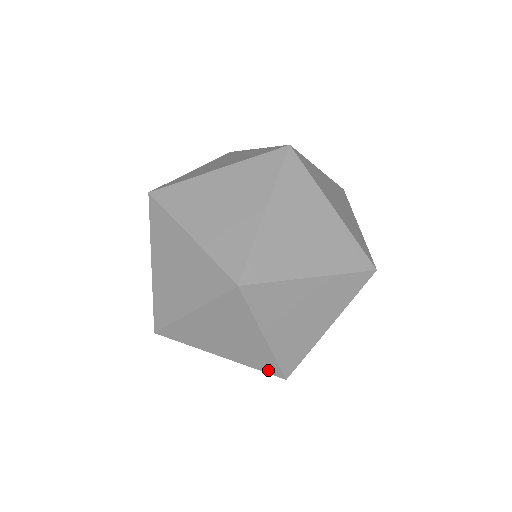
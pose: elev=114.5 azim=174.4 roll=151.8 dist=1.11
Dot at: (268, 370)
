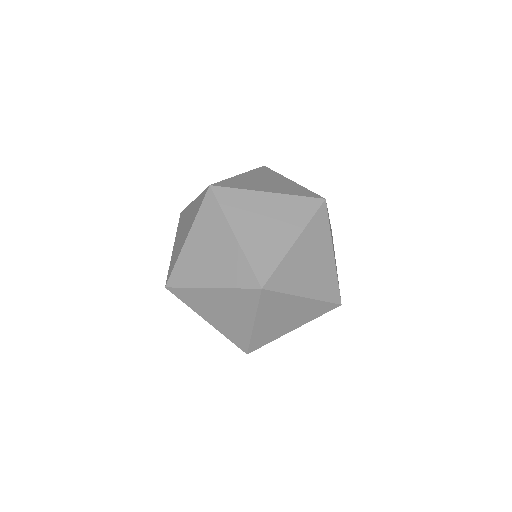
Dot at: occluded
